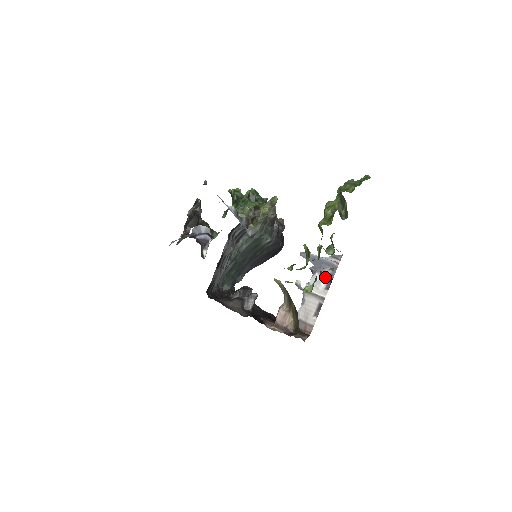
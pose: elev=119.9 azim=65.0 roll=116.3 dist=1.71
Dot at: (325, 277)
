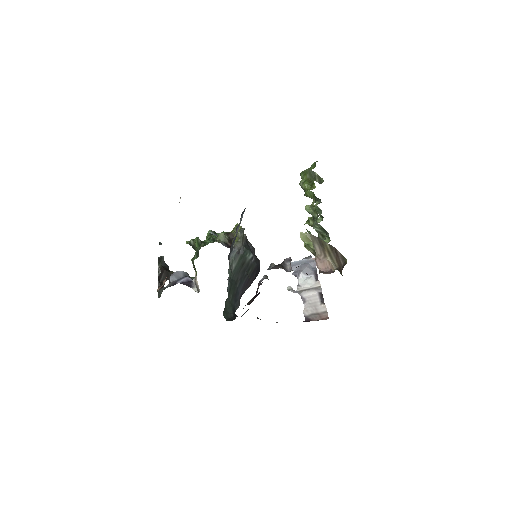
Dot at: (310, 273)
